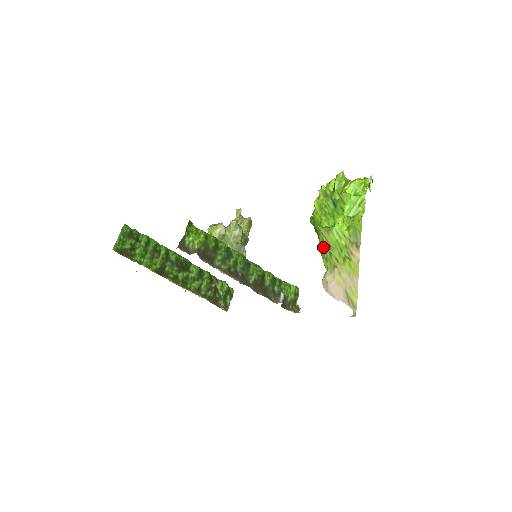
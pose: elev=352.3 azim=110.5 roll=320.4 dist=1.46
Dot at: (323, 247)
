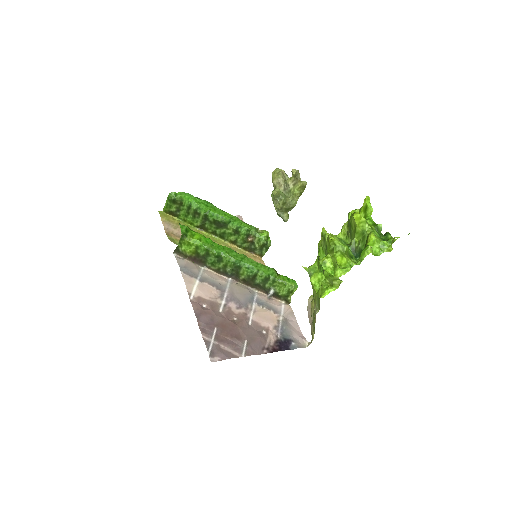
Dot at: occluded
